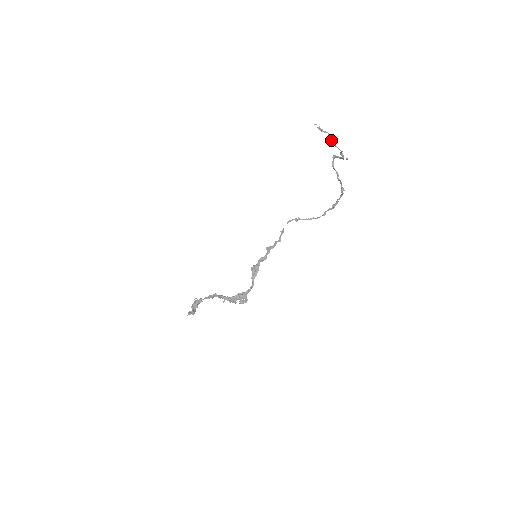
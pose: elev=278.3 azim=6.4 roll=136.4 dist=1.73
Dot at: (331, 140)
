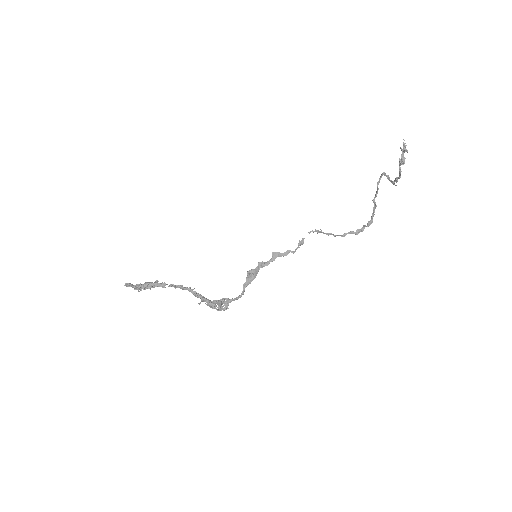
Dot at: (402, 163)
